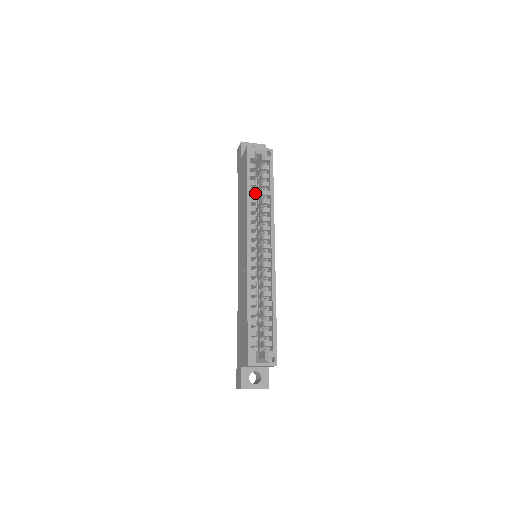
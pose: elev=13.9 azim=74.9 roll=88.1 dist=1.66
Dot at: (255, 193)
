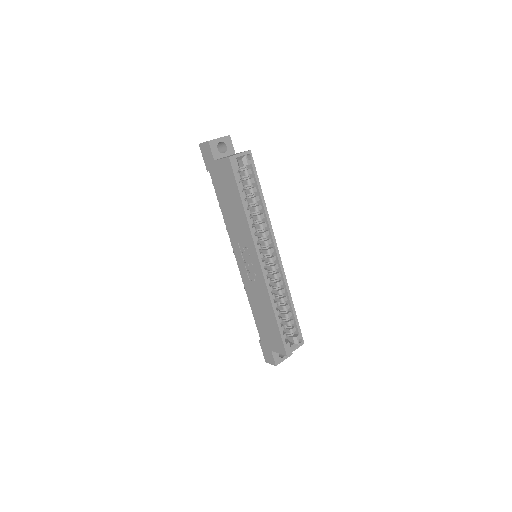
Dot at: (248, 204)
